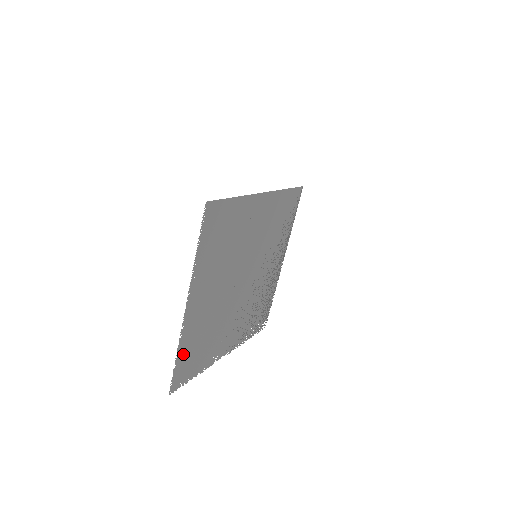
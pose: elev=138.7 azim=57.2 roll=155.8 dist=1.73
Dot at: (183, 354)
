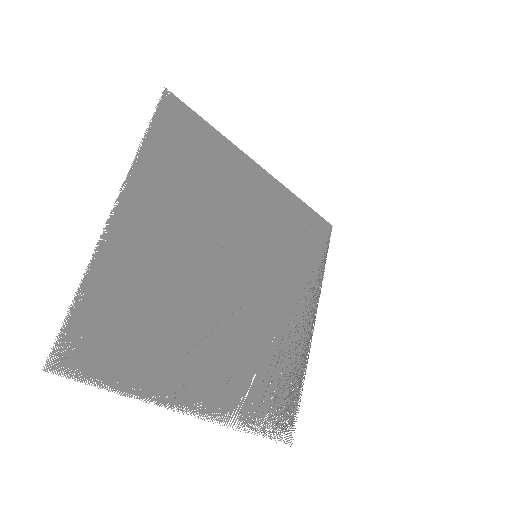
Dot at: (95, 300)
